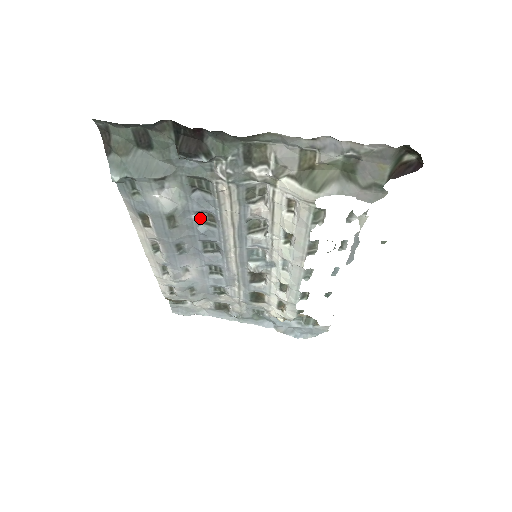
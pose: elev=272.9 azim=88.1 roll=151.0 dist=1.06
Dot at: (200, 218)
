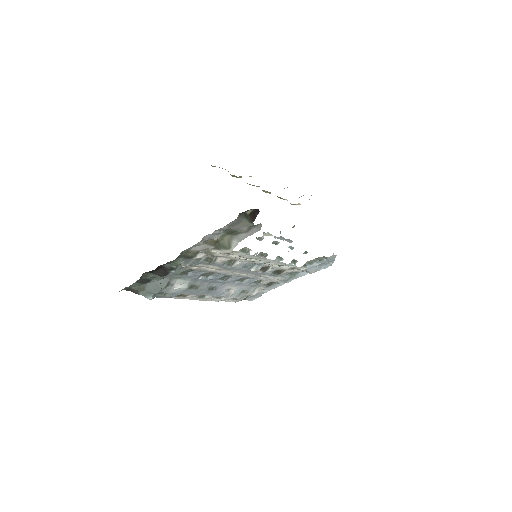
Dot at: (204, 276)
